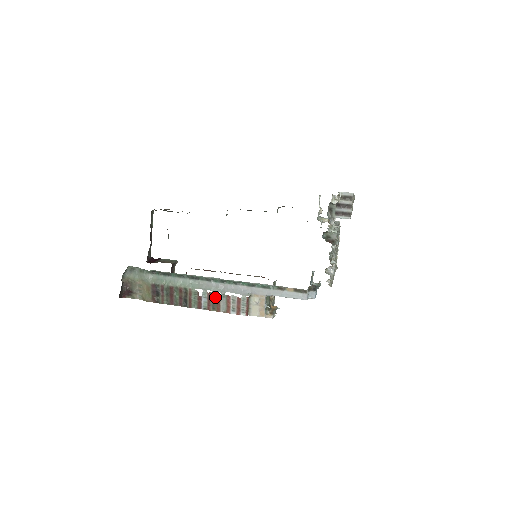
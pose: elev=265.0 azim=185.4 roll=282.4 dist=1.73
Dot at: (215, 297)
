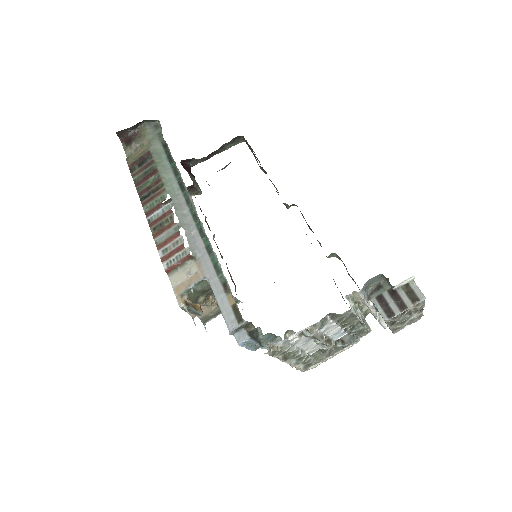
Dot at: (170, 220)
